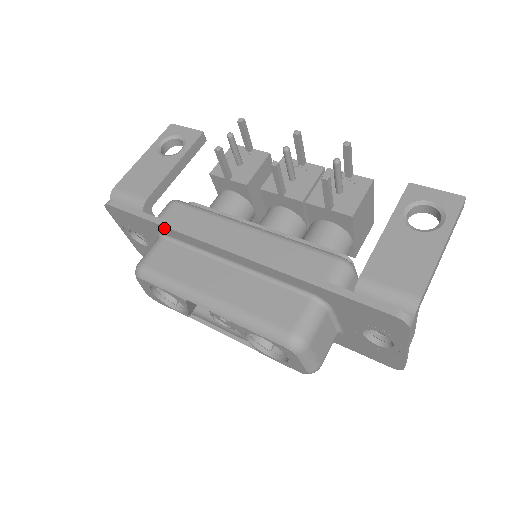
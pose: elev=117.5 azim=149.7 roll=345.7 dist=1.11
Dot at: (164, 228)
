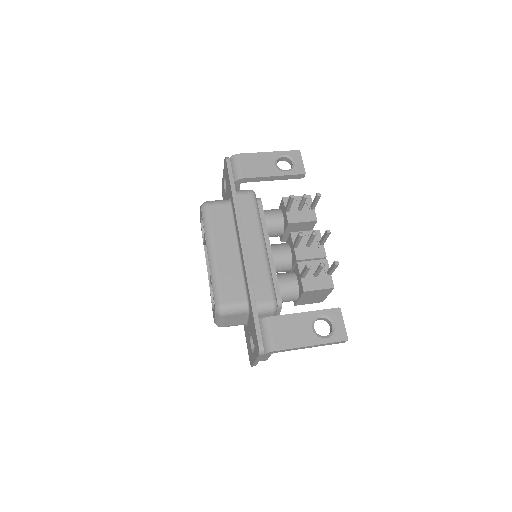
Dot at: (233, 201)
